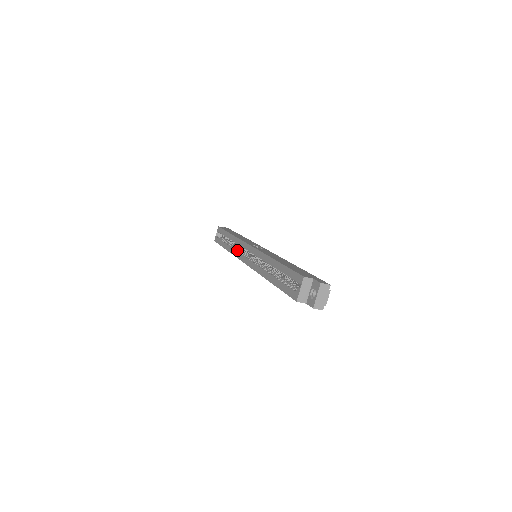
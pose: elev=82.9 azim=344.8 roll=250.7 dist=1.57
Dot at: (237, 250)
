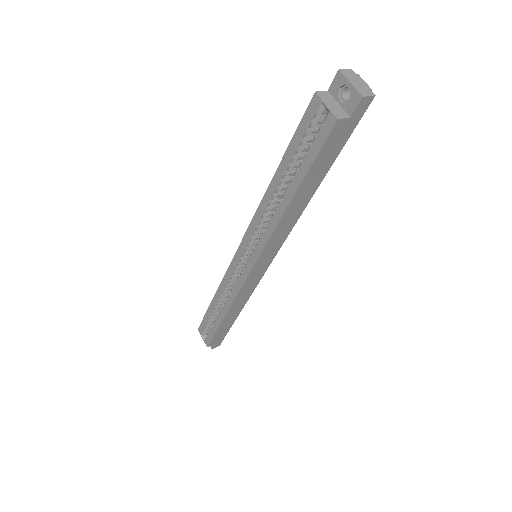
Dot at: (233, 287)
